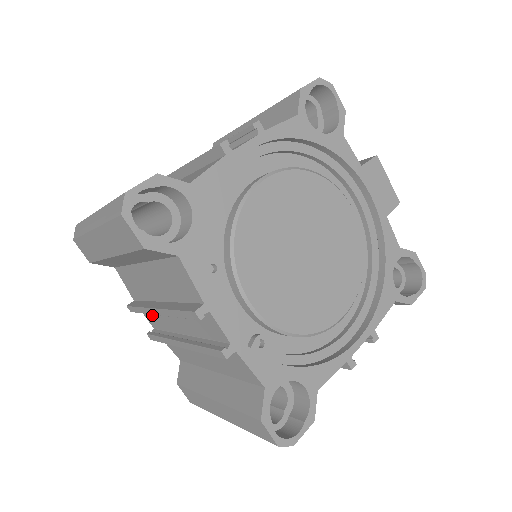
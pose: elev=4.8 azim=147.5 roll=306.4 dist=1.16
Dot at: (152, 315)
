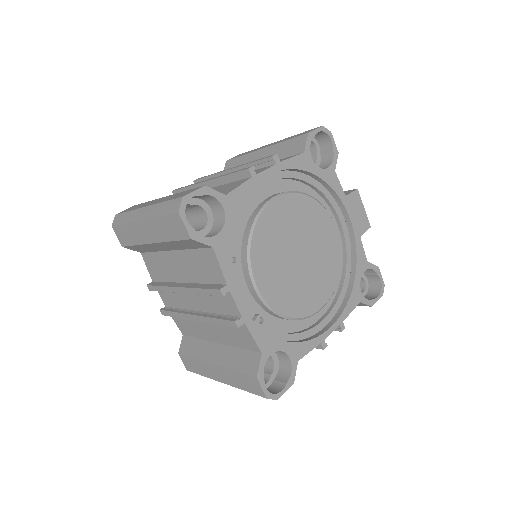
Dot at: (168, 294)
